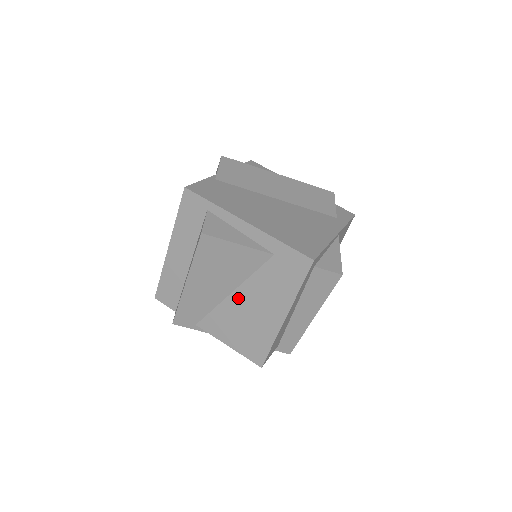
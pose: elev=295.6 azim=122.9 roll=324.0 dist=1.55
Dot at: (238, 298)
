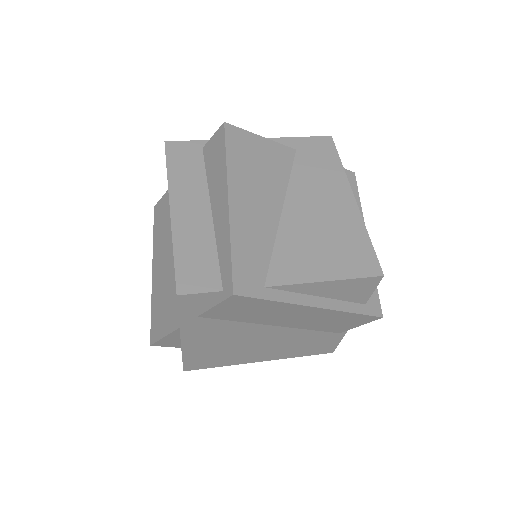
Dot at: (293, 211)
